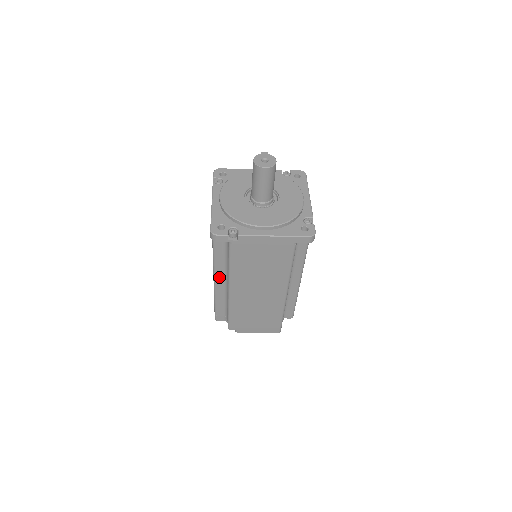
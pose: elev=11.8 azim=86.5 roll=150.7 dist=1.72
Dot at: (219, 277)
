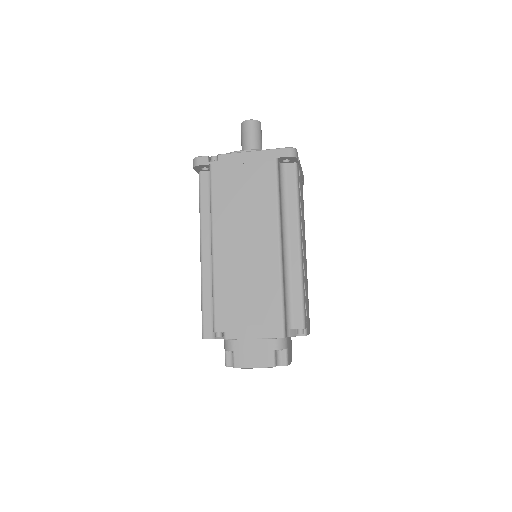
Dot at: (206, 247)
